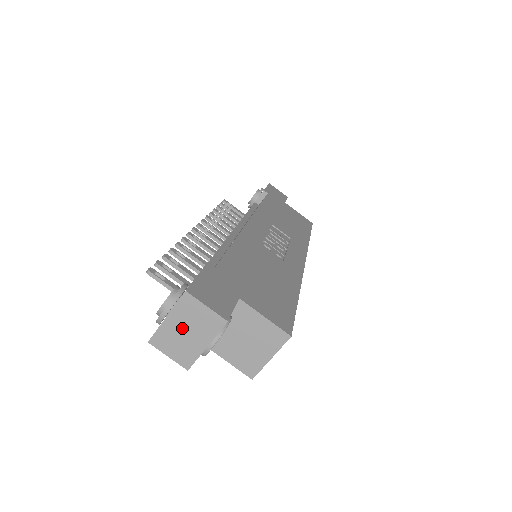
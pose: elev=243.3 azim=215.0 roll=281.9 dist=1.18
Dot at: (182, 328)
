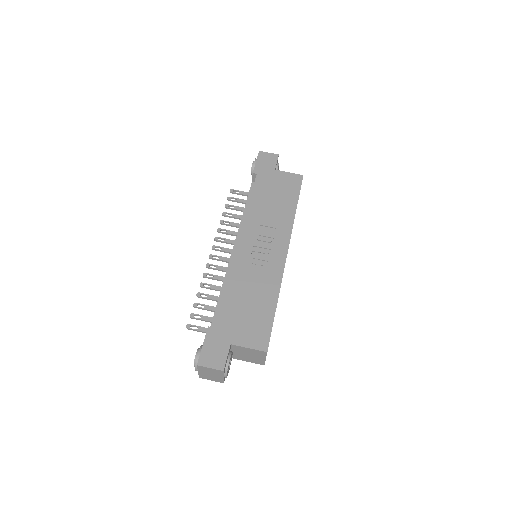
Dot at: (208, 374)
